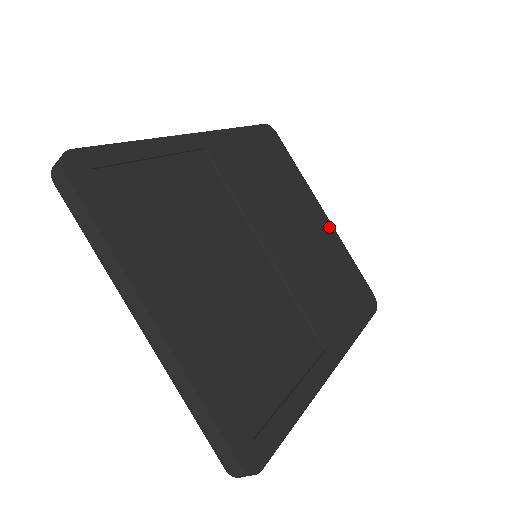
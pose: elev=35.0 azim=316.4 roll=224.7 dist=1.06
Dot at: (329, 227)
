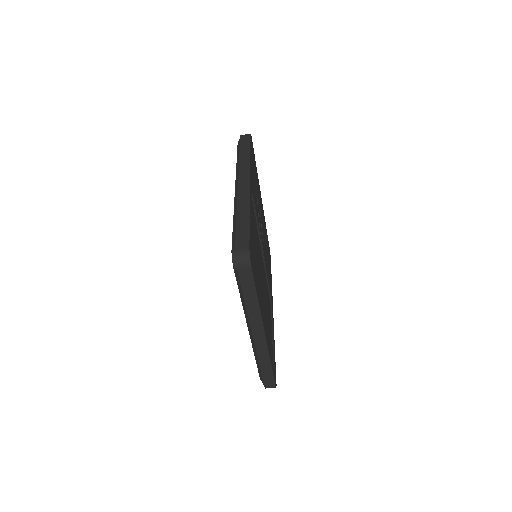
Dot at: occluded
